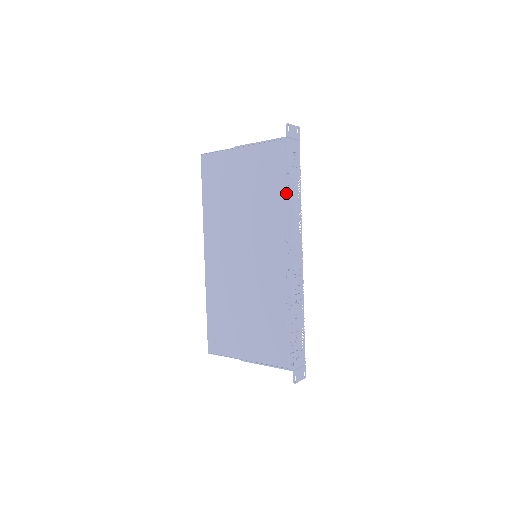
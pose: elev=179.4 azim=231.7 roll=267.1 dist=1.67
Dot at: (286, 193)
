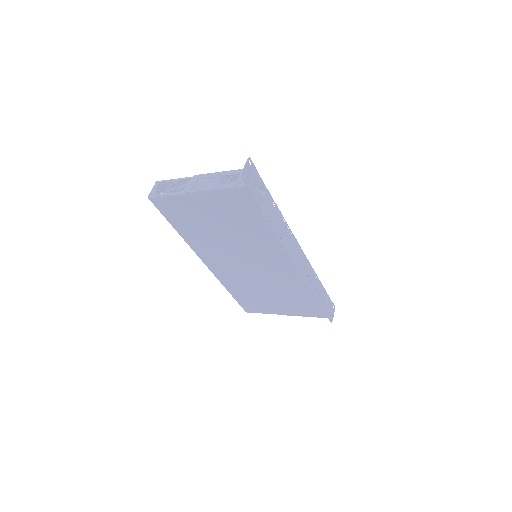
Dot at: (269, 226)
